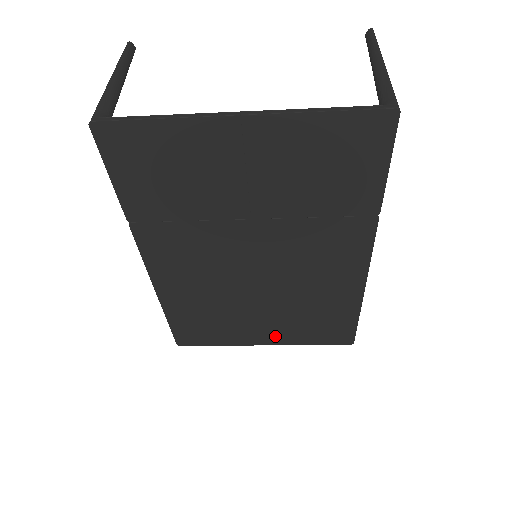
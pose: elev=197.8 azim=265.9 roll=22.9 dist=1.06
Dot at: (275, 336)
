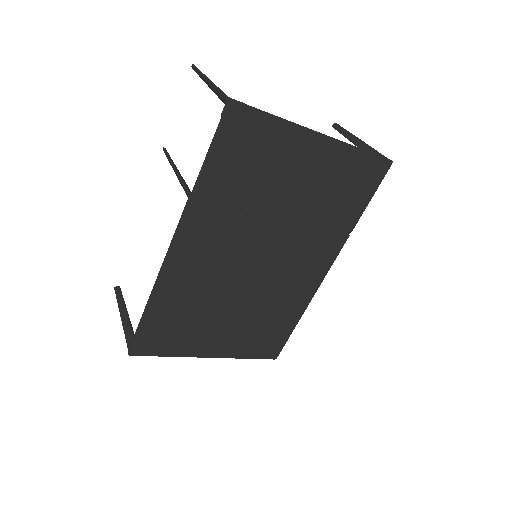
Dot at: (225, 346)
